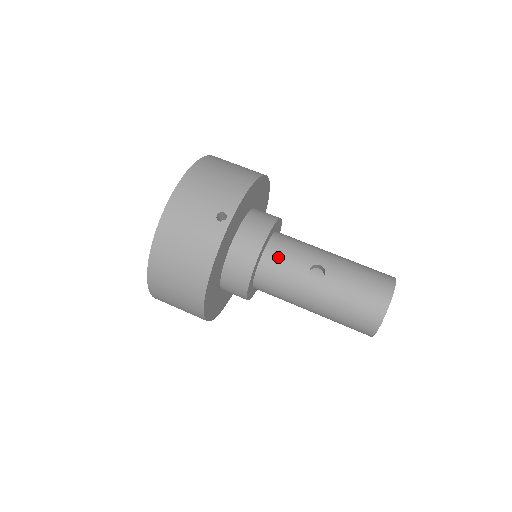
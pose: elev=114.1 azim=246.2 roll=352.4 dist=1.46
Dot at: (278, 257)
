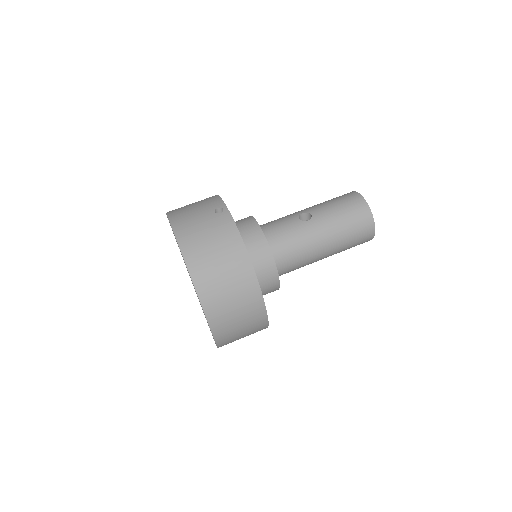
Dot at: (273, 229)
